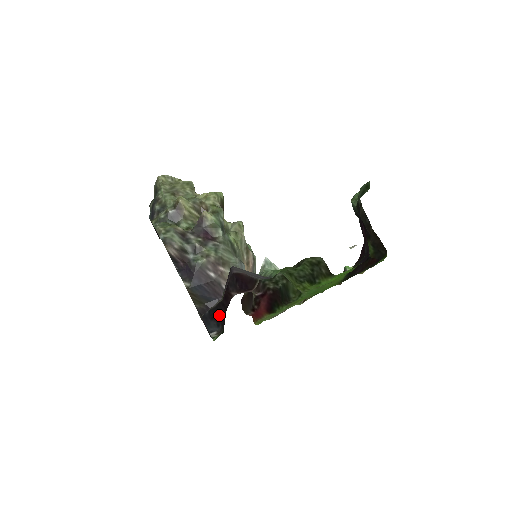
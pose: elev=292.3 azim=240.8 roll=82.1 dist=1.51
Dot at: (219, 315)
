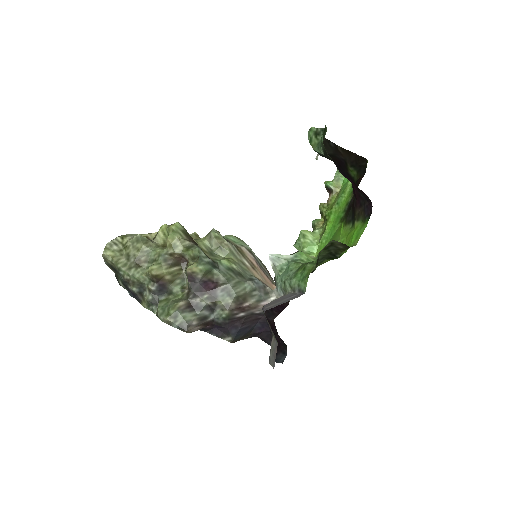
Dot at: occluded
